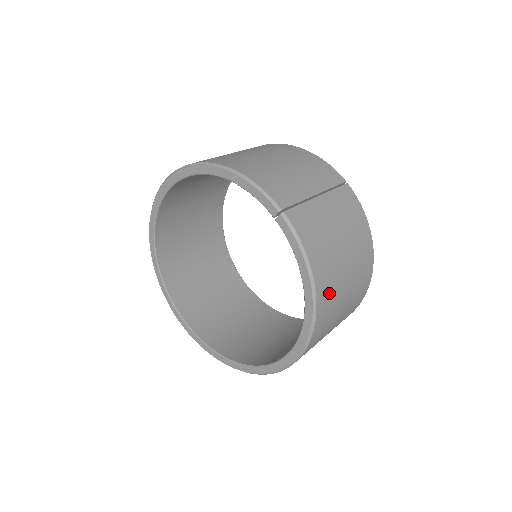
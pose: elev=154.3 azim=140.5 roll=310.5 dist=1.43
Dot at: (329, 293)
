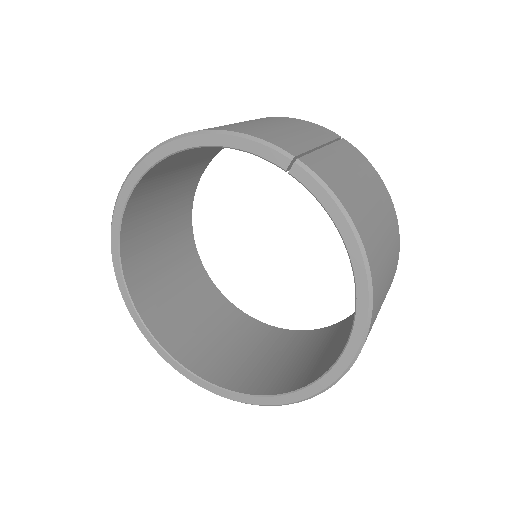
Dot at: (376, 254)
